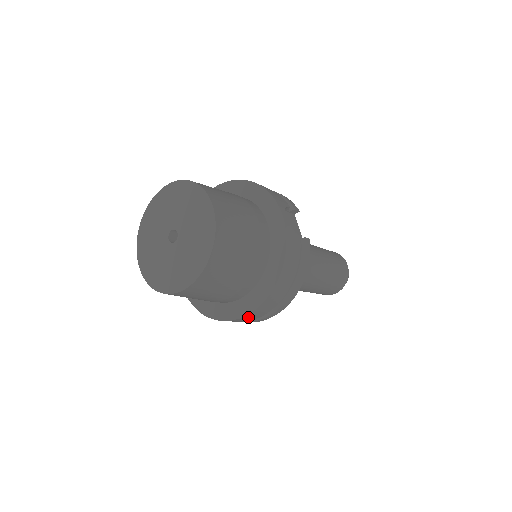
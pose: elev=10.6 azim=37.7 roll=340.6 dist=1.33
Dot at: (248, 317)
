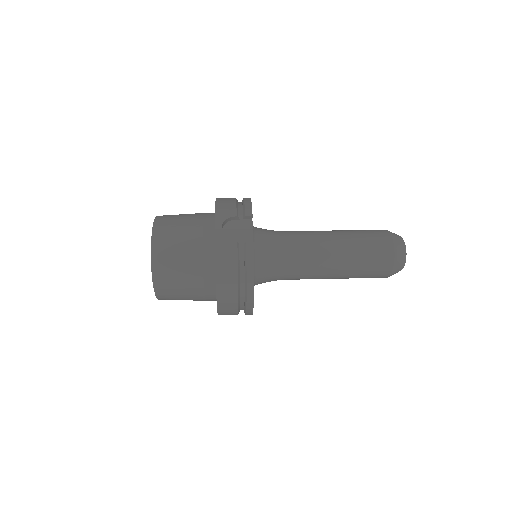
Dot at: (224, 313)
